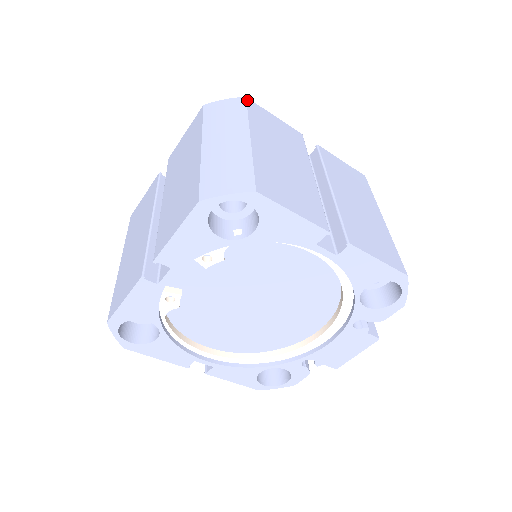
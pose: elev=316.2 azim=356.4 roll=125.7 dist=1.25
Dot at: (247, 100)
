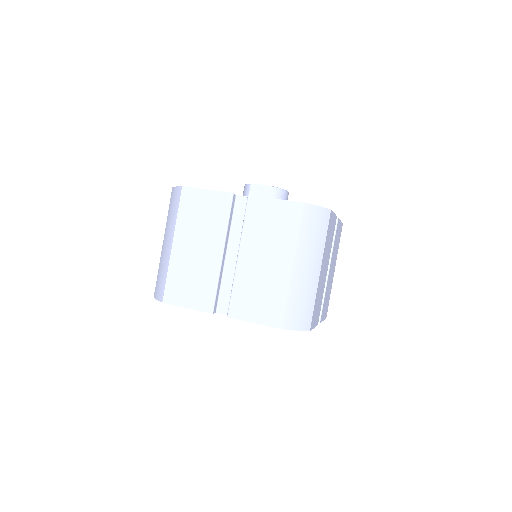
Dot at: (330, 214)
